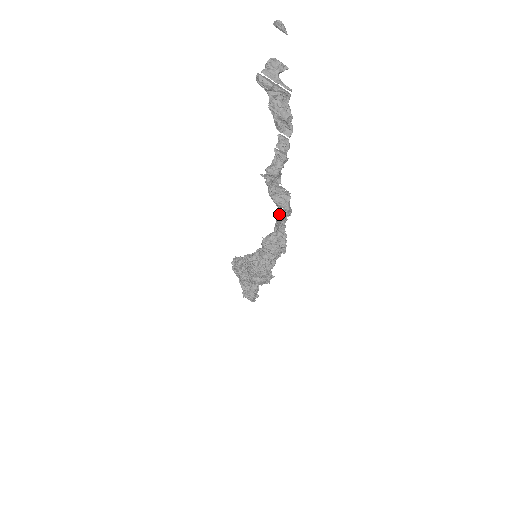
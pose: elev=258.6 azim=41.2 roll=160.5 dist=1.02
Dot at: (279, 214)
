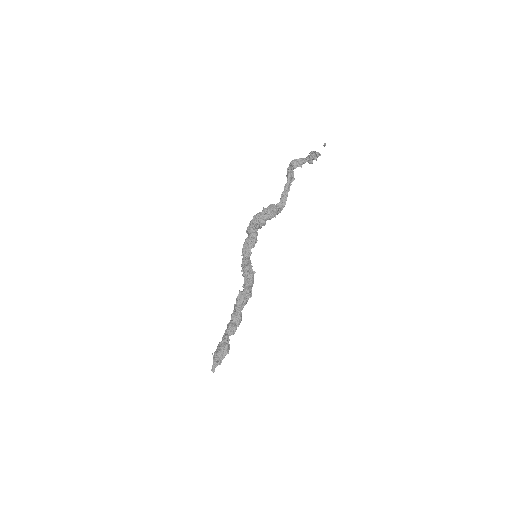
Dot at: (285, 193)
